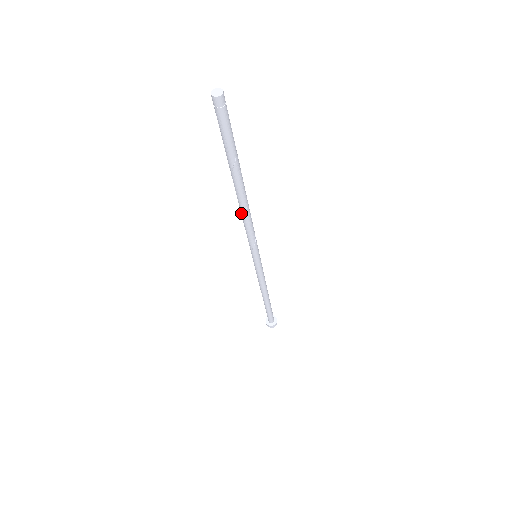
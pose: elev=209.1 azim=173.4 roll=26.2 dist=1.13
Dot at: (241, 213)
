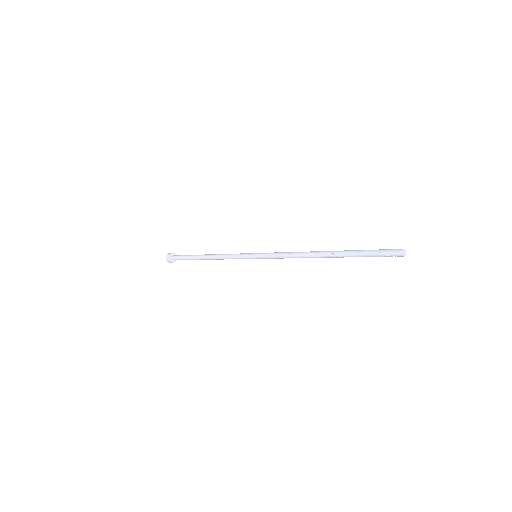
Dot at: occluded
